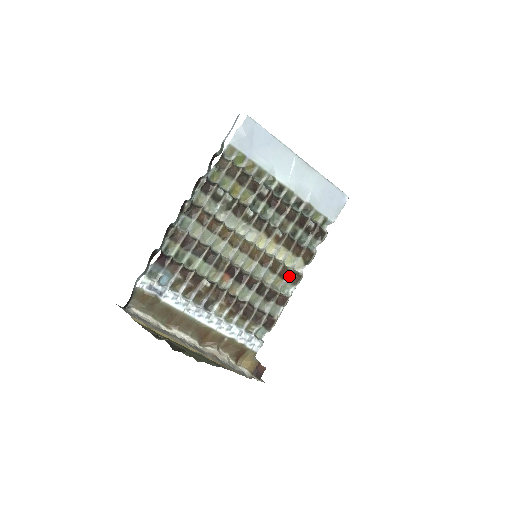
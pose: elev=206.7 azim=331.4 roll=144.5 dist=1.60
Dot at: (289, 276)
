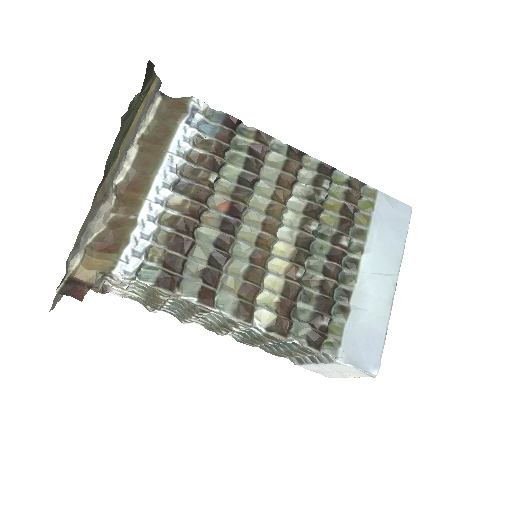
Dot at: (246, 302)
